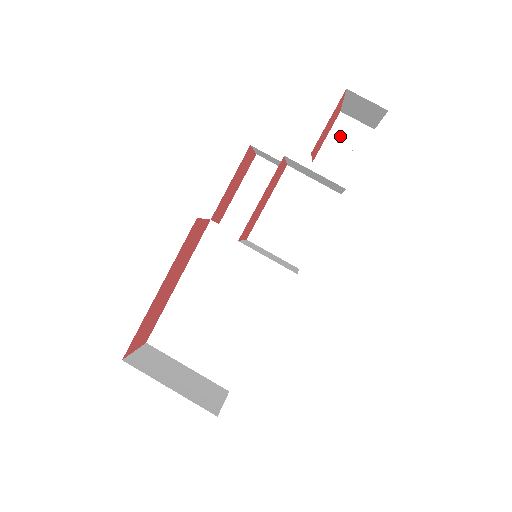
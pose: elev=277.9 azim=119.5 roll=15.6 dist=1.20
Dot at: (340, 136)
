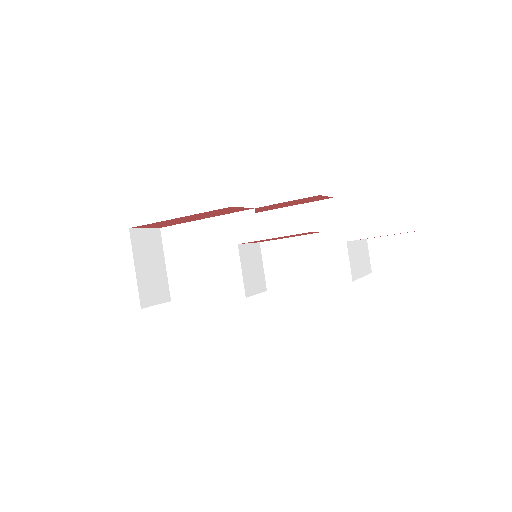
Dot at: (402, 244)
